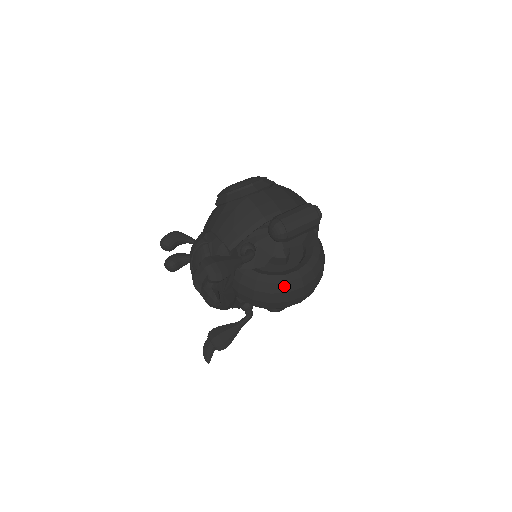
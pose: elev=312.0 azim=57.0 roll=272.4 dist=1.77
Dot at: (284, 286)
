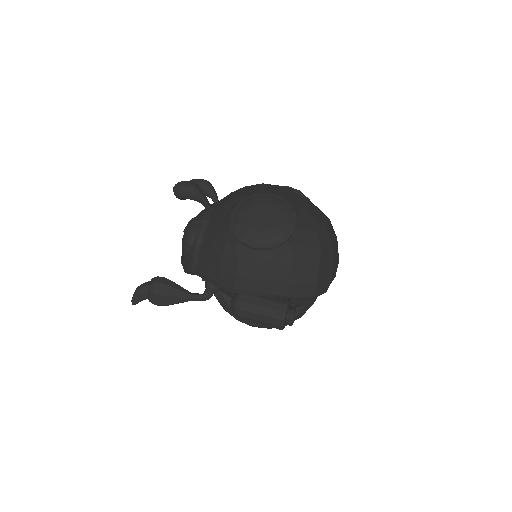
Dot at: (234, 317)
